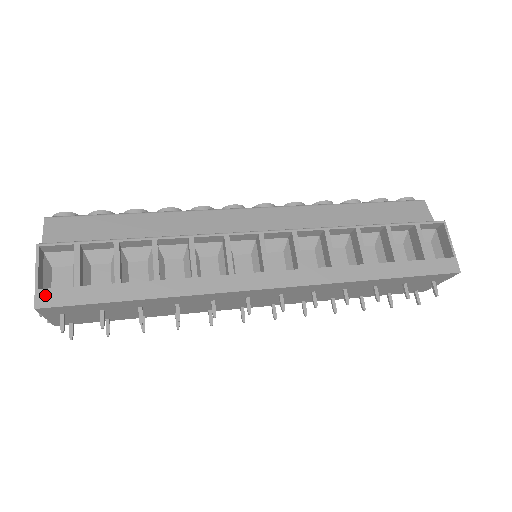
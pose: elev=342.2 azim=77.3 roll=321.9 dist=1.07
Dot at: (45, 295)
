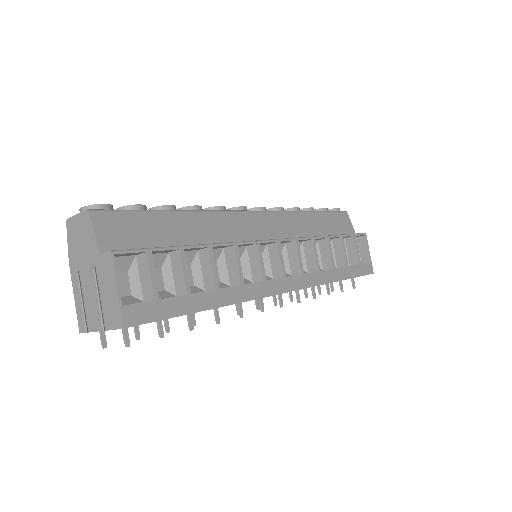
Dot at: (130, 312)
